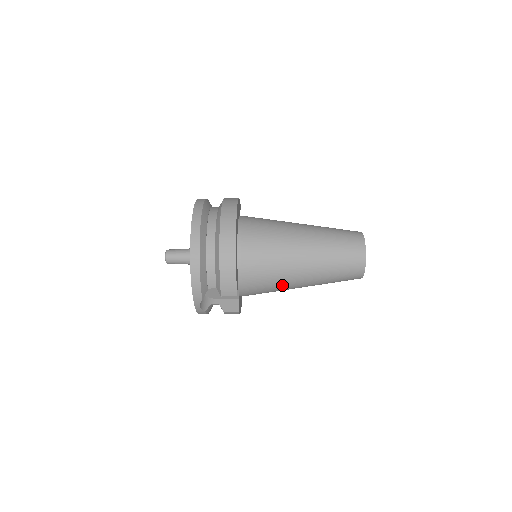
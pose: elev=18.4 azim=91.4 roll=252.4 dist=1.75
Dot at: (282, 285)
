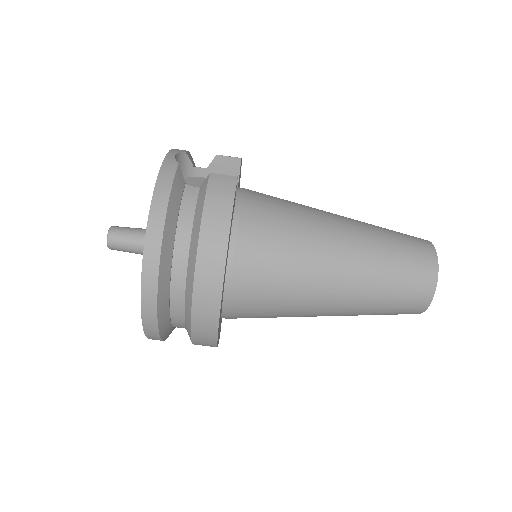
Dot at: (306, 212)
